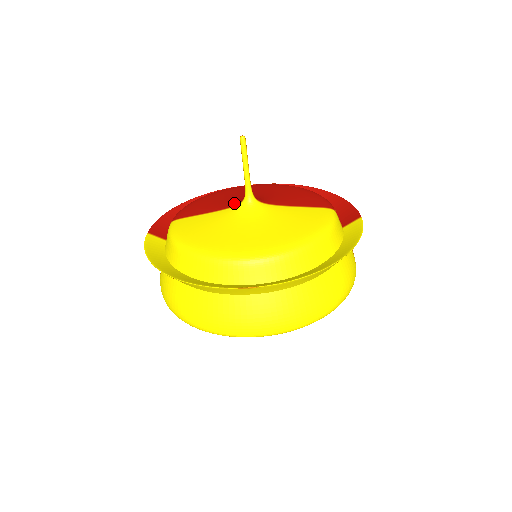
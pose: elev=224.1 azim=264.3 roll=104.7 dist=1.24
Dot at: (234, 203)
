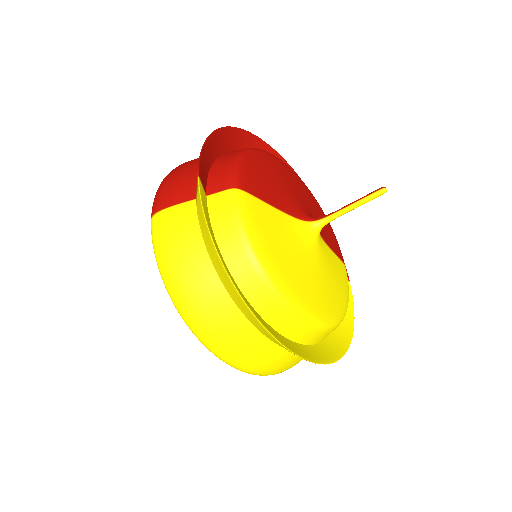
Dot at: (298, 211)
